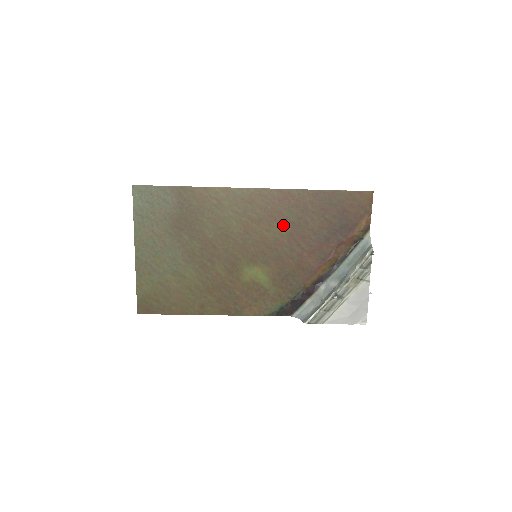
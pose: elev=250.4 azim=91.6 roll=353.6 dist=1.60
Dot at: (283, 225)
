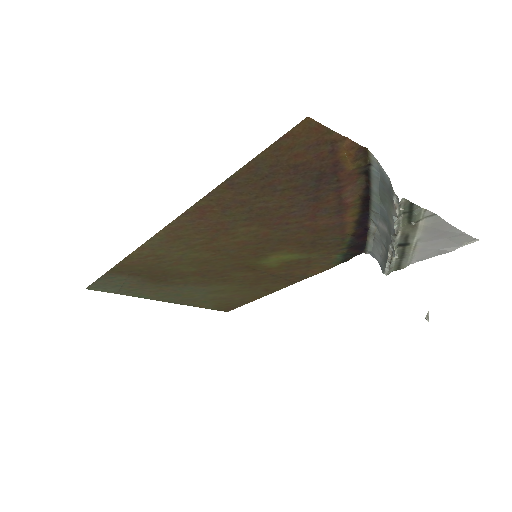
Dot at: (242, 226)
